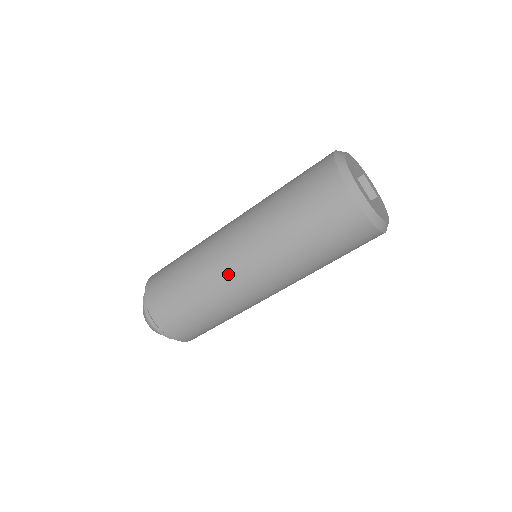
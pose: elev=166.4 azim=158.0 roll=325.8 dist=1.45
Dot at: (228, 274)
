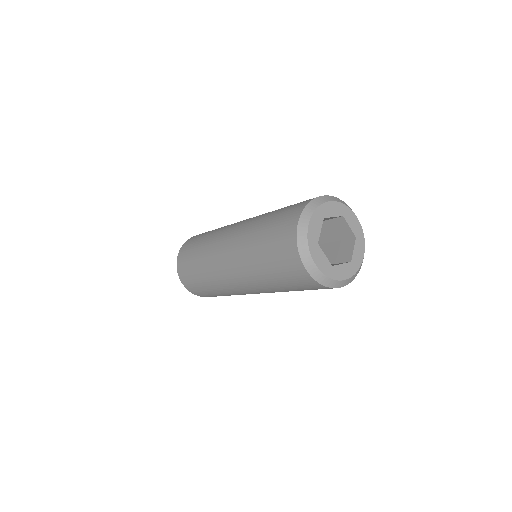
Dot at: (219, 244)
